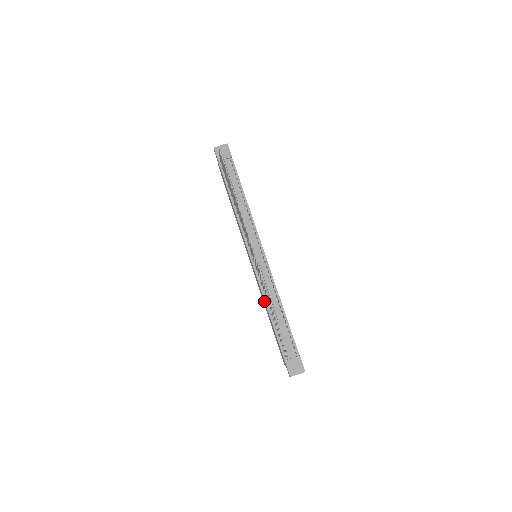
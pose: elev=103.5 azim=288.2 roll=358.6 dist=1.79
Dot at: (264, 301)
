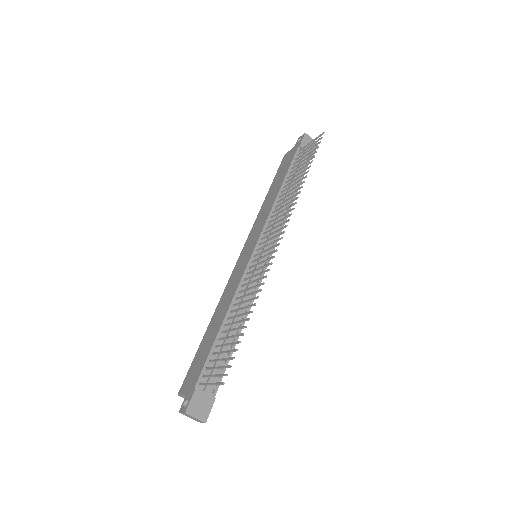
Dot at: (227, 304)
